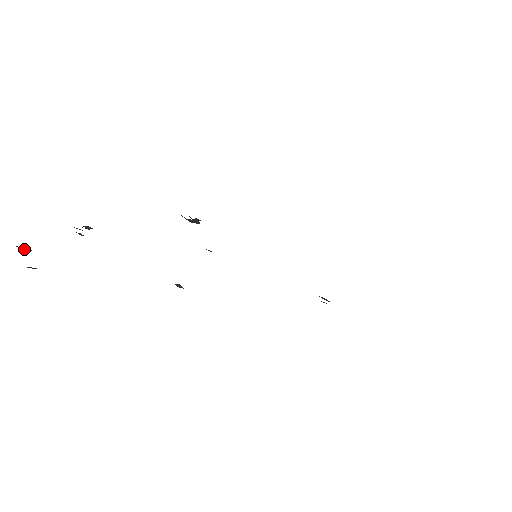
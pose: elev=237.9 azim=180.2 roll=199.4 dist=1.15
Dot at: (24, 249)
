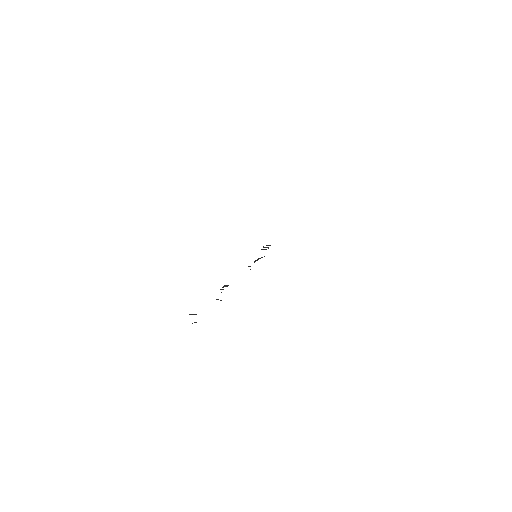
Dot at: (195, 314)
